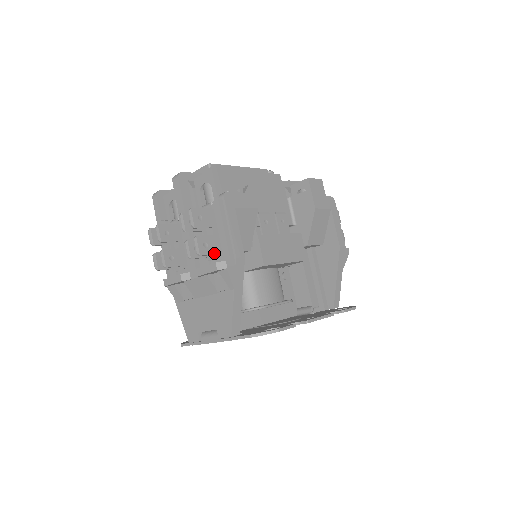
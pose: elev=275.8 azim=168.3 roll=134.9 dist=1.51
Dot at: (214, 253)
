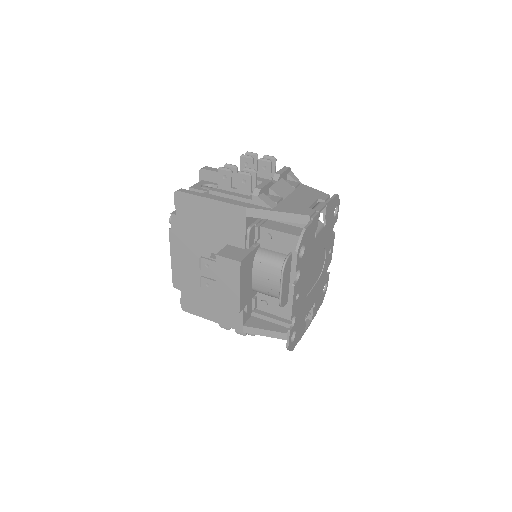
Dot at: (275, 172)
